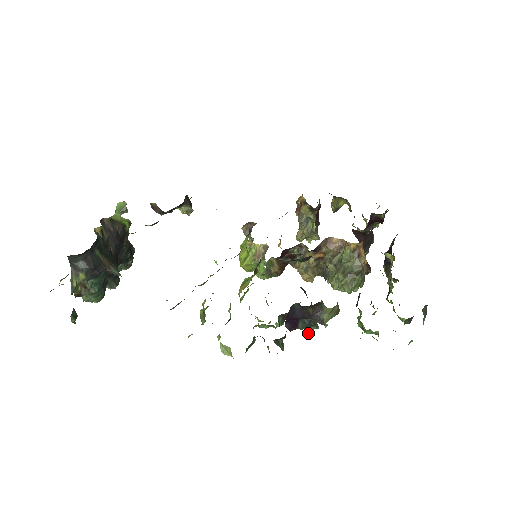
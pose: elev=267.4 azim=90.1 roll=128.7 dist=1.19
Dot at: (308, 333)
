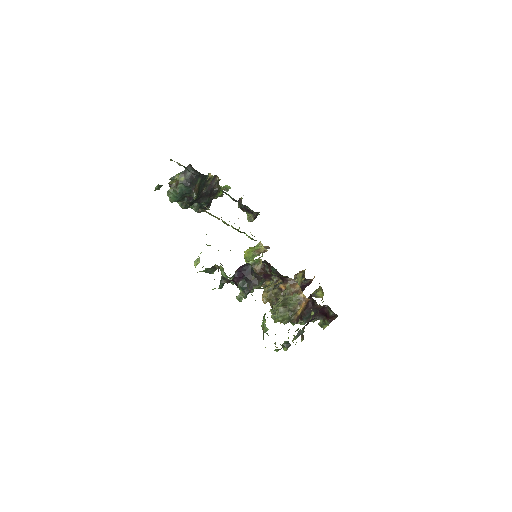
Dot at: (238, 298)
